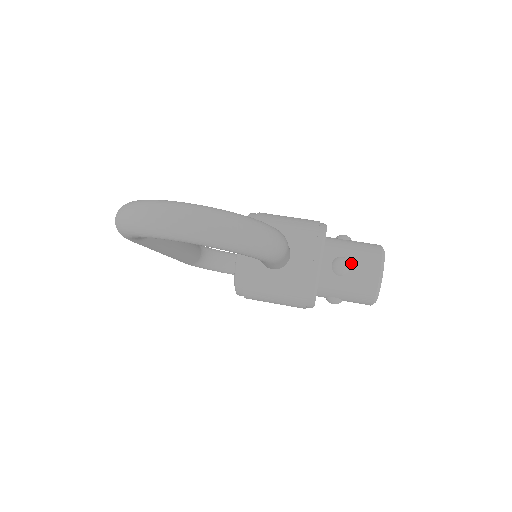
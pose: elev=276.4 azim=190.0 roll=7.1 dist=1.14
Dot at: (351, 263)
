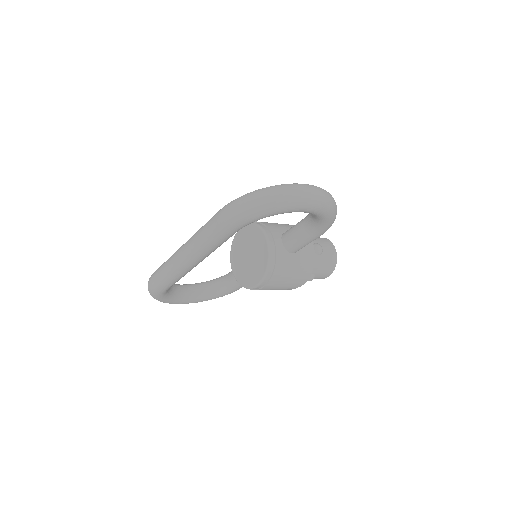
Dot at: (321, 246)
